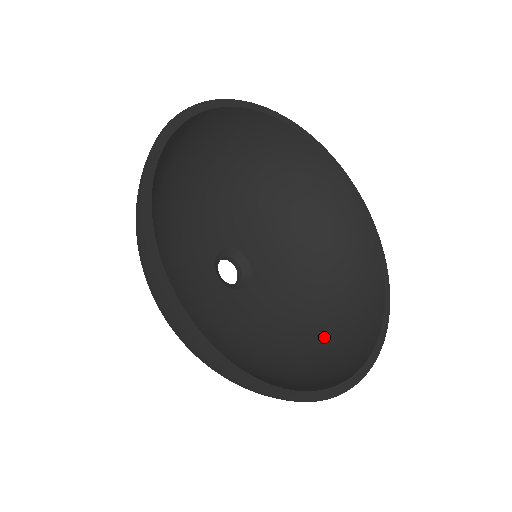
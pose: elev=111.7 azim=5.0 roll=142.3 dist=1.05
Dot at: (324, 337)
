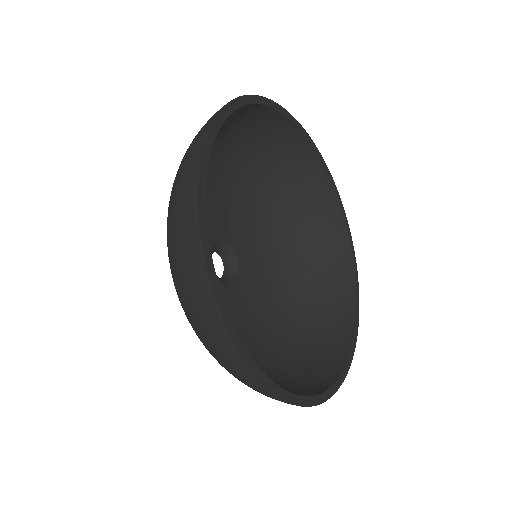
Dot at: (300, 338)
